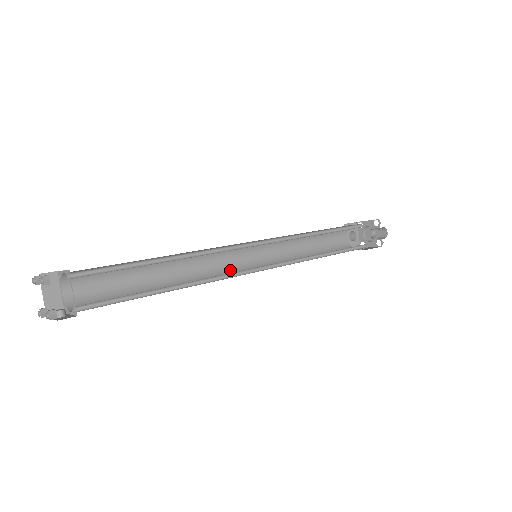
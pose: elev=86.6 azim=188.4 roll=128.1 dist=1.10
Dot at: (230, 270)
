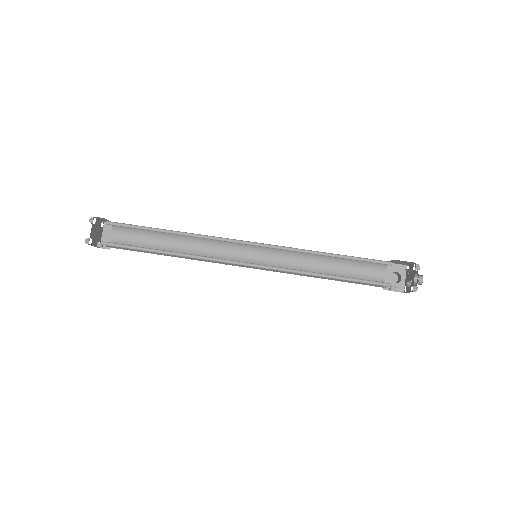
Dot at: occluded
